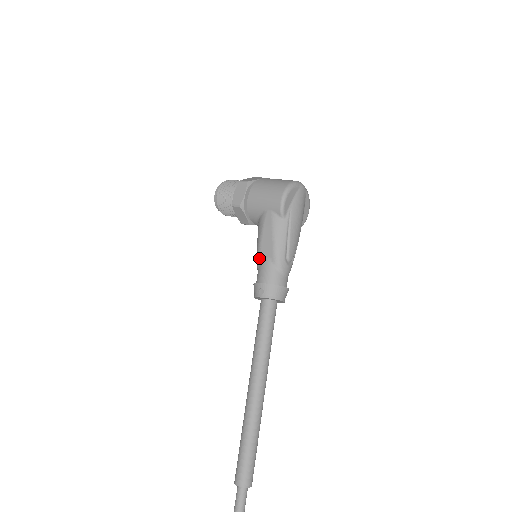
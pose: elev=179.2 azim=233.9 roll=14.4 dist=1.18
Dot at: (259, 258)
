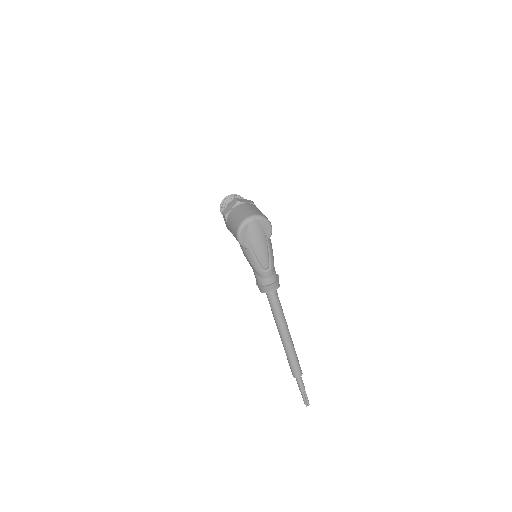
Dot at: occluded
